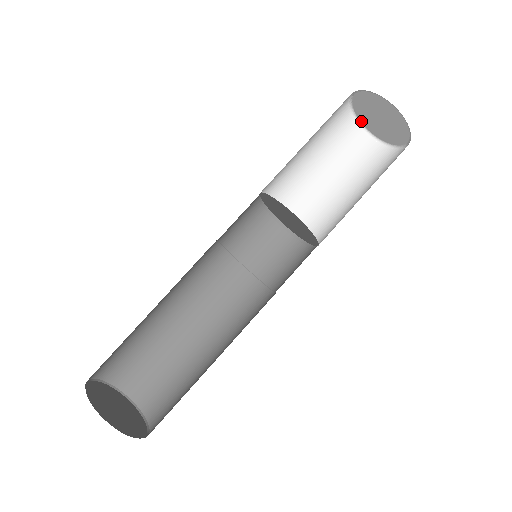
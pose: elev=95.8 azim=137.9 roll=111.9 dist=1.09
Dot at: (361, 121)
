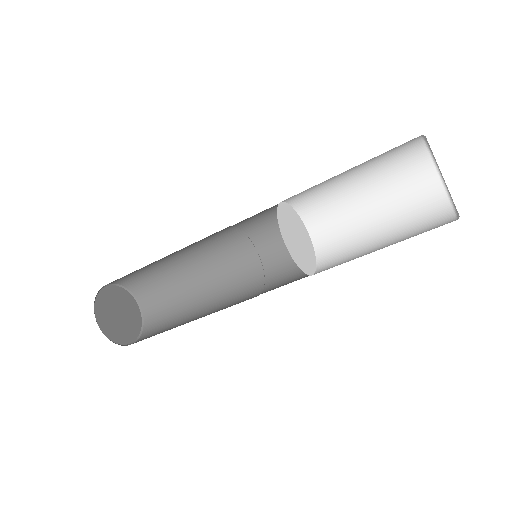
Dot at: occluded
